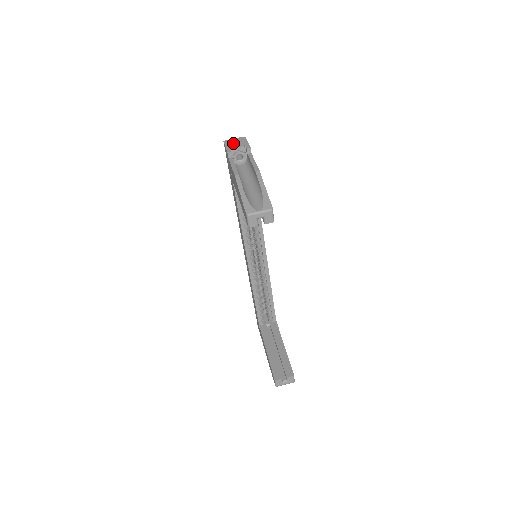
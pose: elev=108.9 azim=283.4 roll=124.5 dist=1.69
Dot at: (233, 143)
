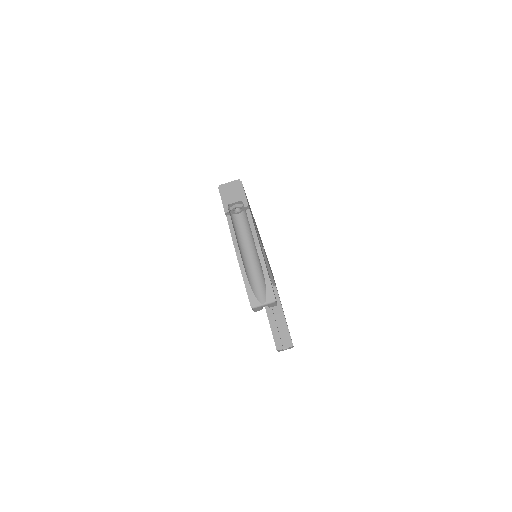
Dot at: (229, 193)
